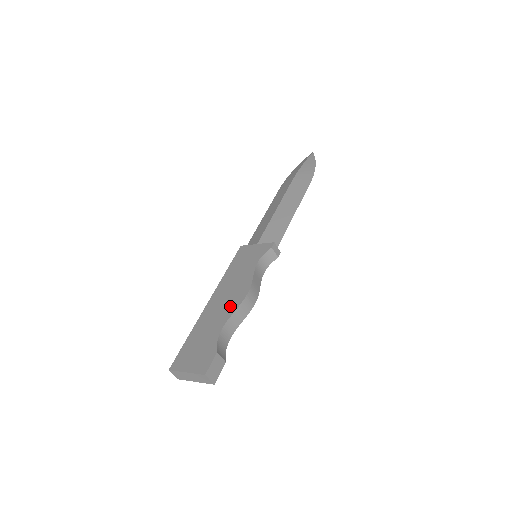
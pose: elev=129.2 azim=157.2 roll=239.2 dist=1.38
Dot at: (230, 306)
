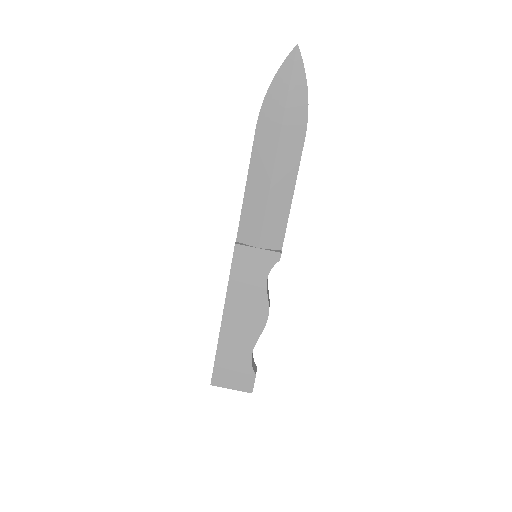
Dot at: (252, 330)
